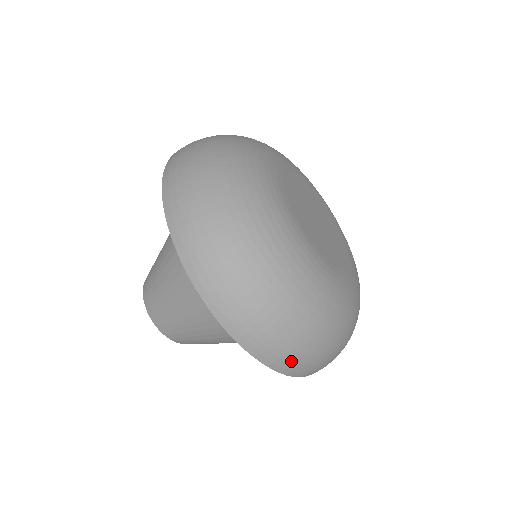
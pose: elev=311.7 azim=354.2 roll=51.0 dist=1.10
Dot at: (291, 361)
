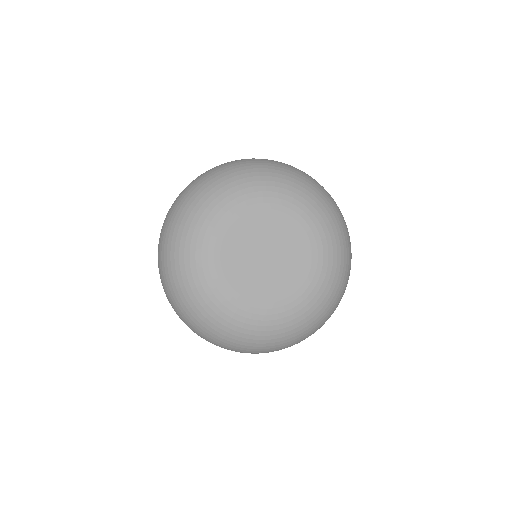
Dot at: occluded
